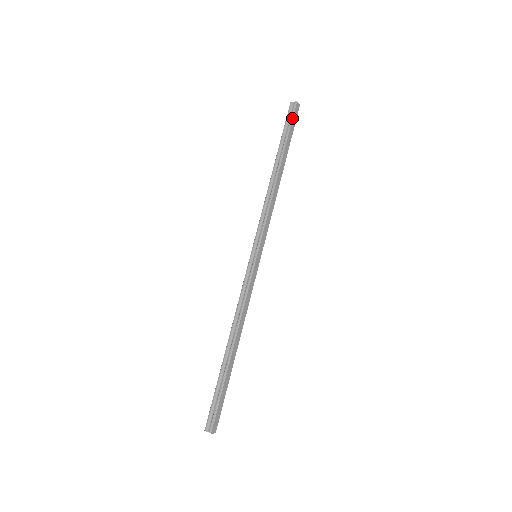
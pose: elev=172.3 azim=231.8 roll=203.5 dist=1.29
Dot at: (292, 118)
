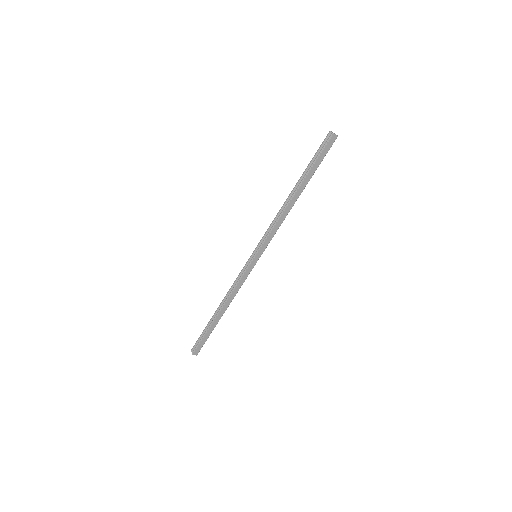
Dot at: (323, 149)
